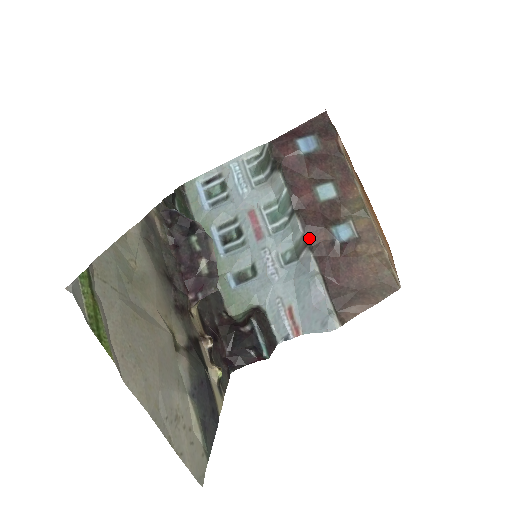
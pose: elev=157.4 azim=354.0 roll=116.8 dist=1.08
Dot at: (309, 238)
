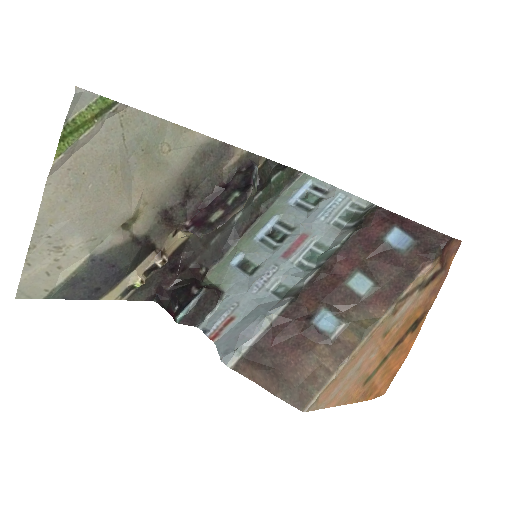
Dot at: (302, 293)
